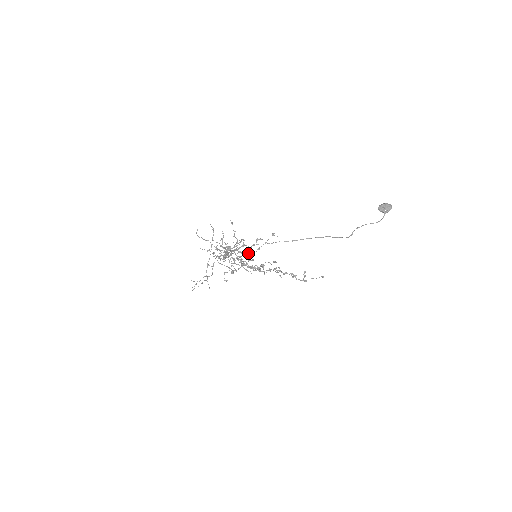
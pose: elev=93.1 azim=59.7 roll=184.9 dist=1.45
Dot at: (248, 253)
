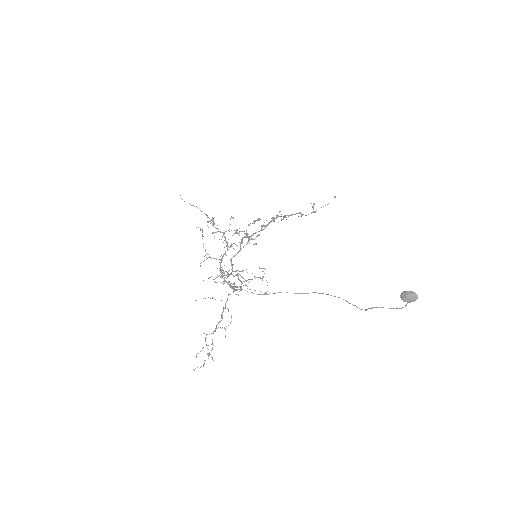
Dot at: (246, 230)
